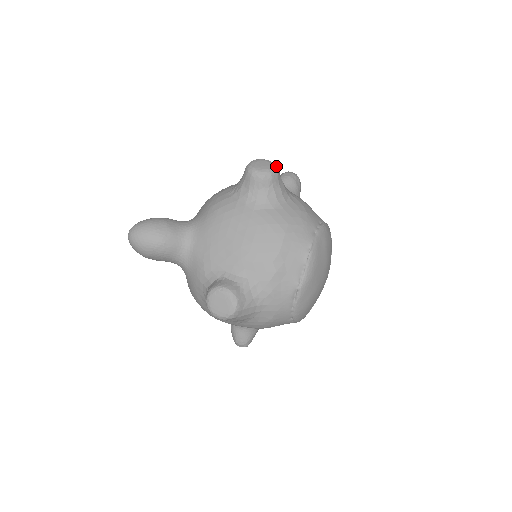
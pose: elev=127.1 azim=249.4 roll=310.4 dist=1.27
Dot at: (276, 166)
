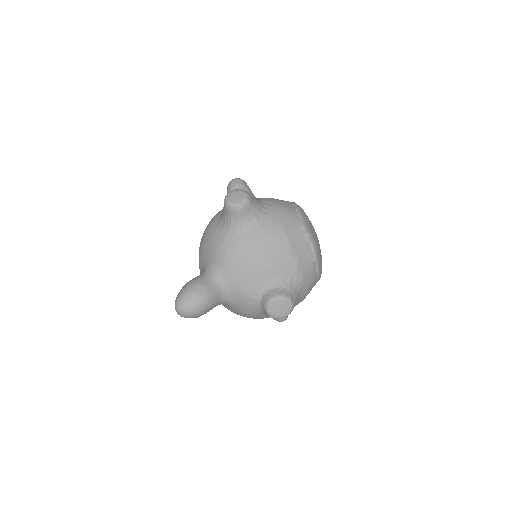
Dot at: (244, 191)
